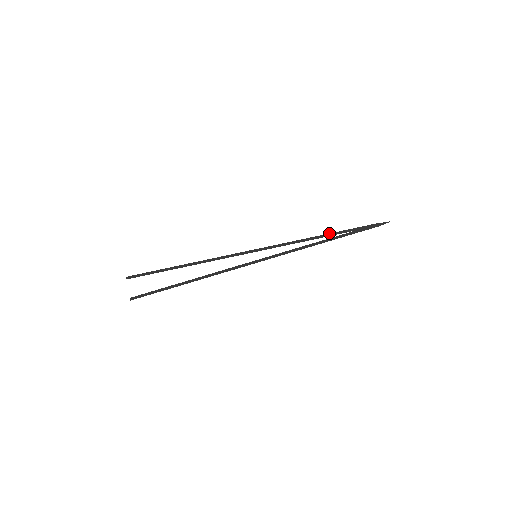
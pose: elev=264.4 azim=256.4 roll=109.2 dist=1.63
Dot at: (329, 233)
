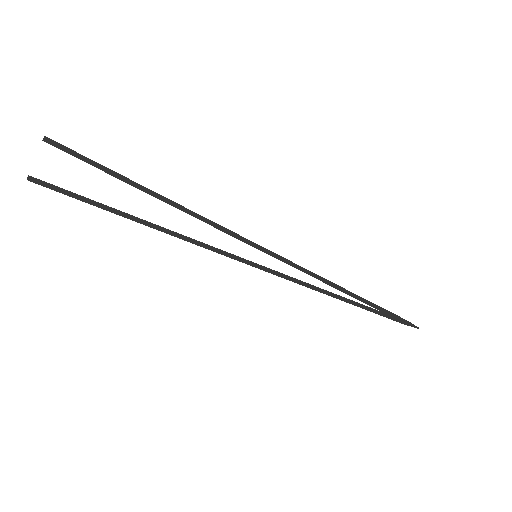
Dot at: occluded
